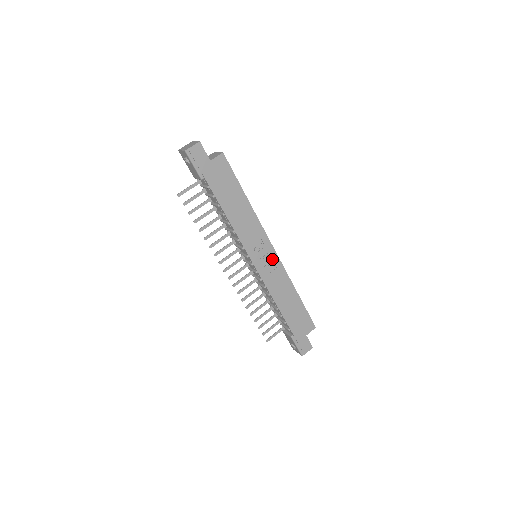
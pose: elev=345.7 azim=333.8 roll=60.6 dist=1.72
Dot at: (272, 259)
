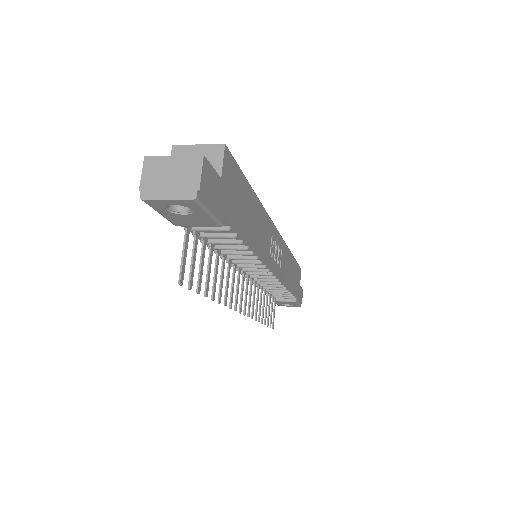
Dot at: (278, 244)
